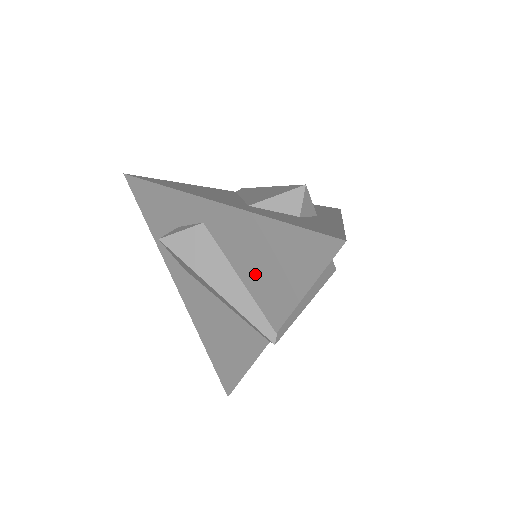
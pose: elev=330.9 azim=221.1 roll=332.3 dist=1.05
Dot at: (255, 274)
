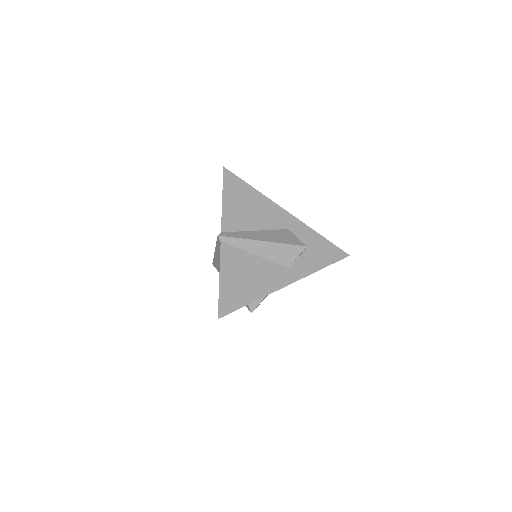
Dot at: occluded
